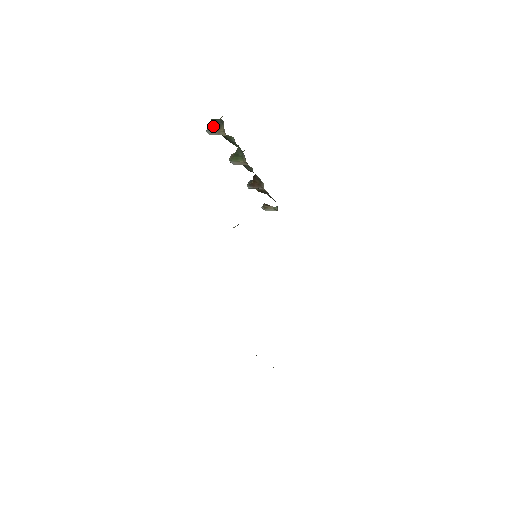
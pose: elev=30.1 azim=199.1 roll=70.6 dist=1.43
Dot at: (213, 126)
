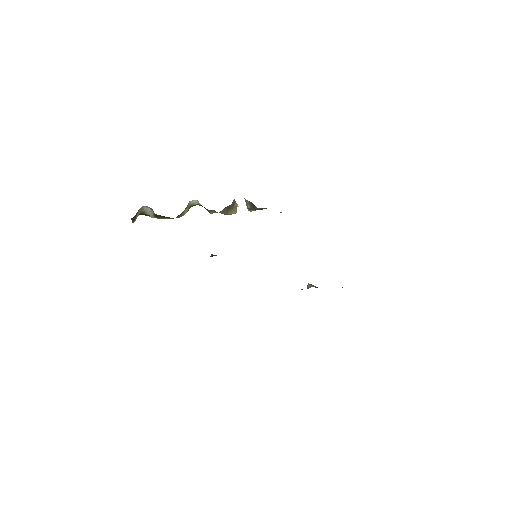
Dot at: occluded
